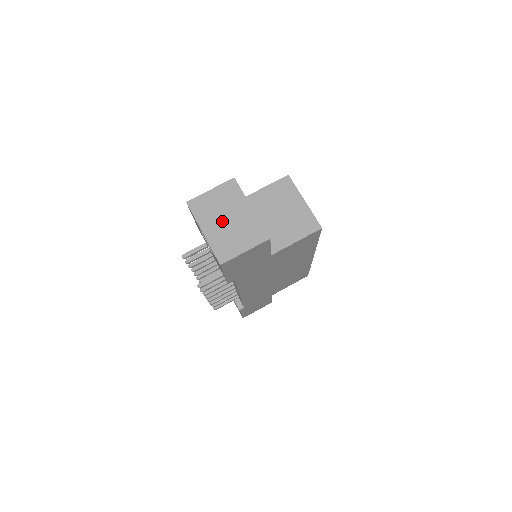
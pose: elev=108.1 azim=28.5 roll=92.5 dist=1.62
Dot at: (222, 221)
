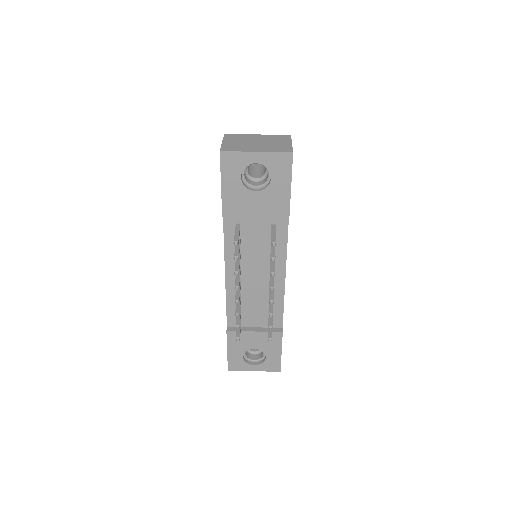
Dot at: (255, 144)
